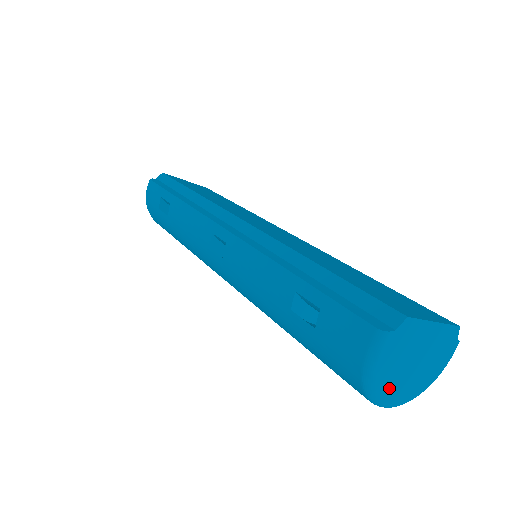
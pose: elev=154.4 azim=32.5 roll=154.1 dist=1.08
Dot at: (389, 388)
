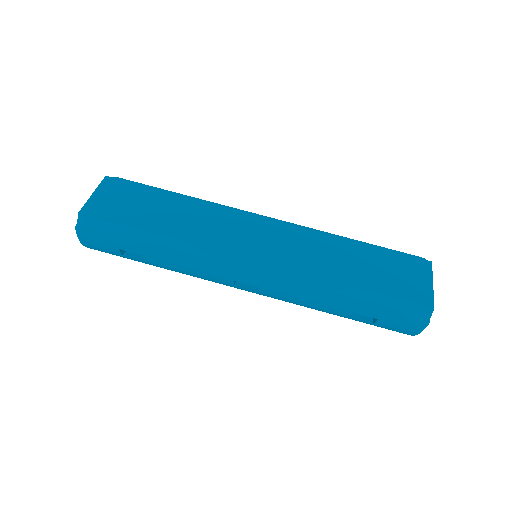
Dot at: occluded
